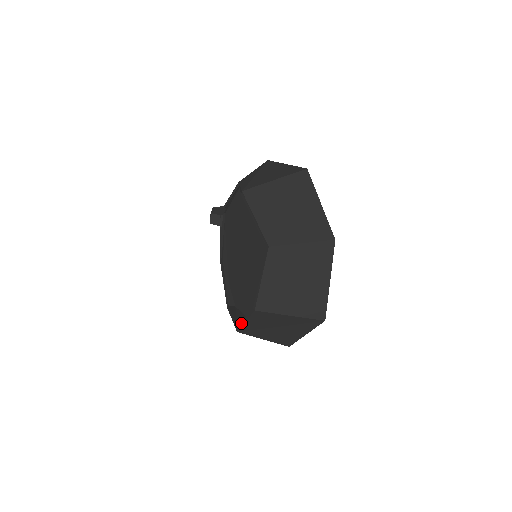
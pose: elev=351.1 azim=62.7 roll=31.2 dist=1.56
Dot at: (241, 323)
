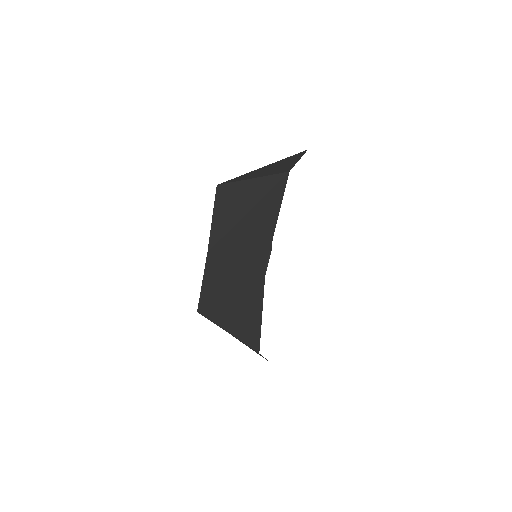
Dot at: occluded
